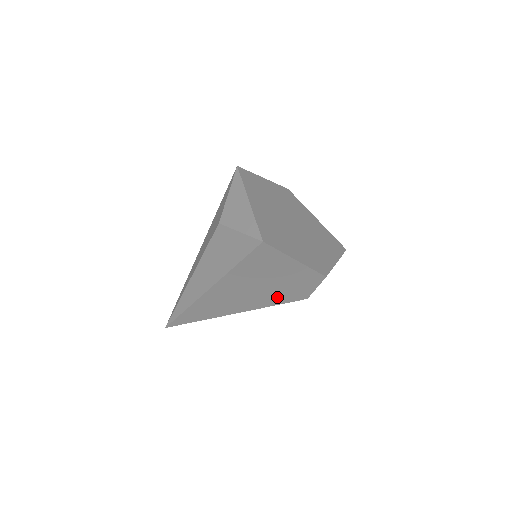
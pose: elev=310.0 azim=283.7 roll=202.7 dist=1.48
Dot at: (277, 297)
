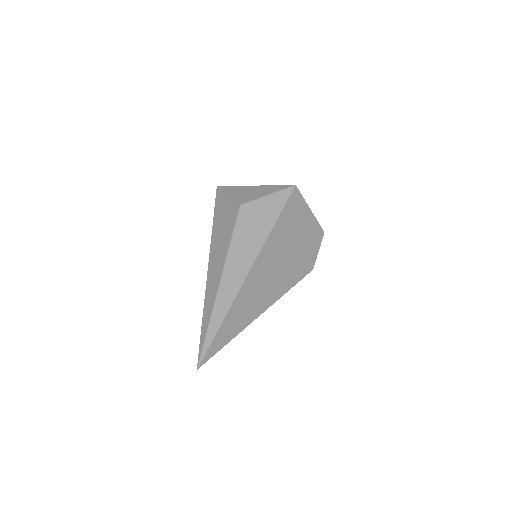
Dot at: (295, 271)
